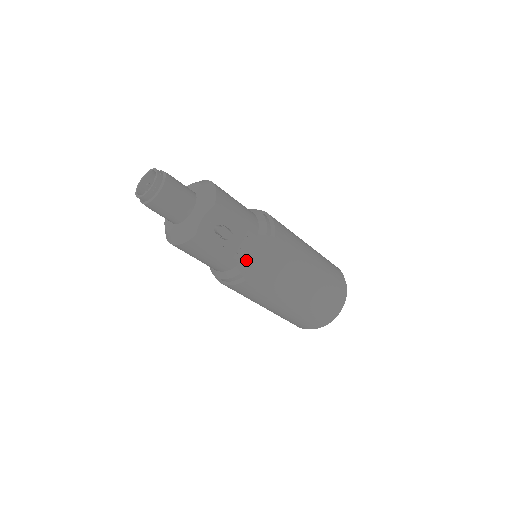
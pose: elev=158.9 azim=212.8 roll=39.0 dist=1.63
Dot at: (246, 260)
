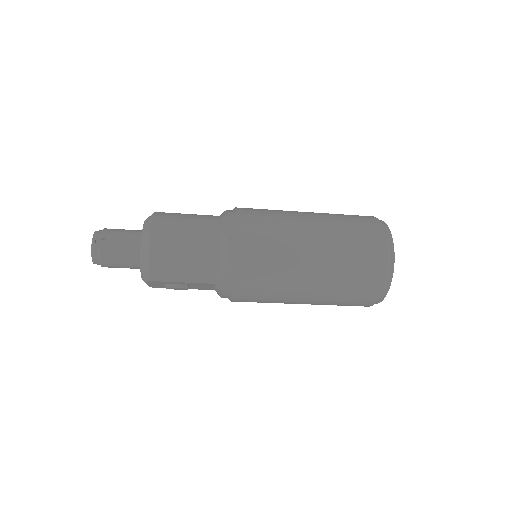
Dot at: (217, 293)
